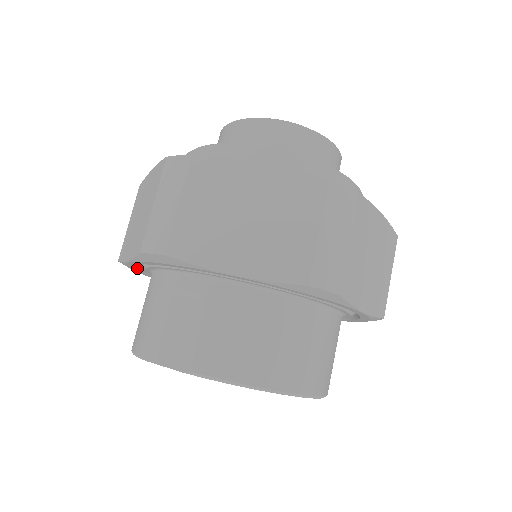
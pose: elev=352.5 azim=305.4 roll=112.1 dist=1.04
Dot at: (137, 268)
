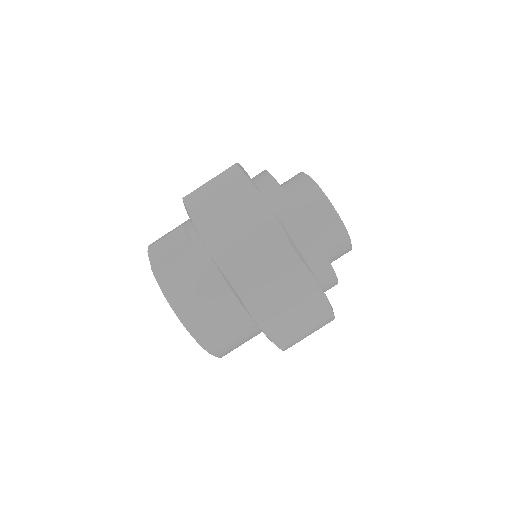
Dot at: occluded
